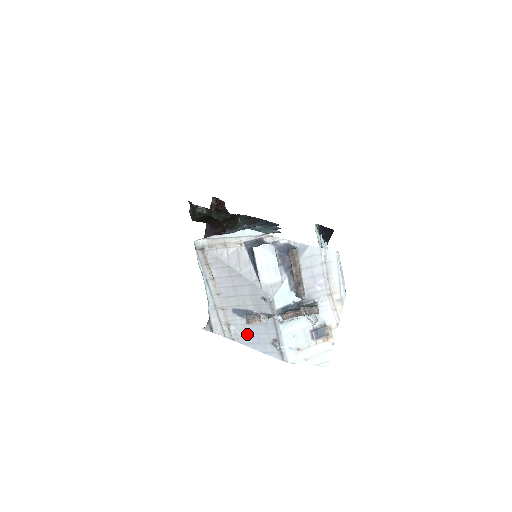
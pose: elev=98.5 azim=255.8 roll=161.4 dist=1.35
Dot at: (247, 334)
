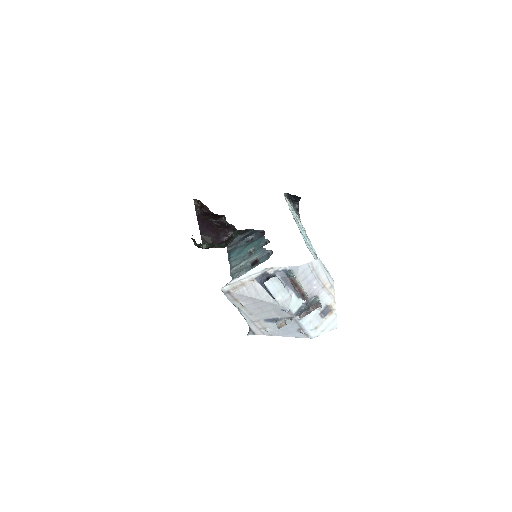
Dot at: (279, 330)
